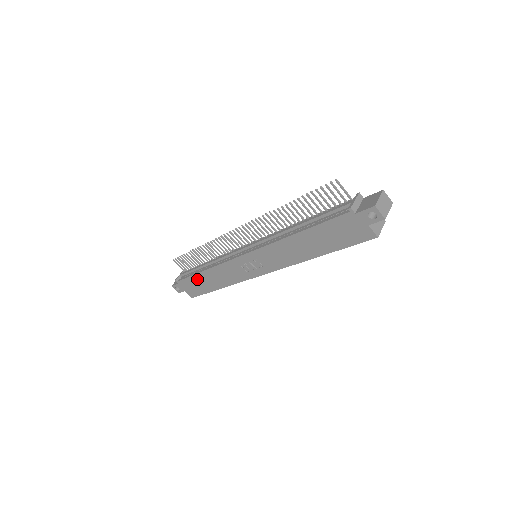
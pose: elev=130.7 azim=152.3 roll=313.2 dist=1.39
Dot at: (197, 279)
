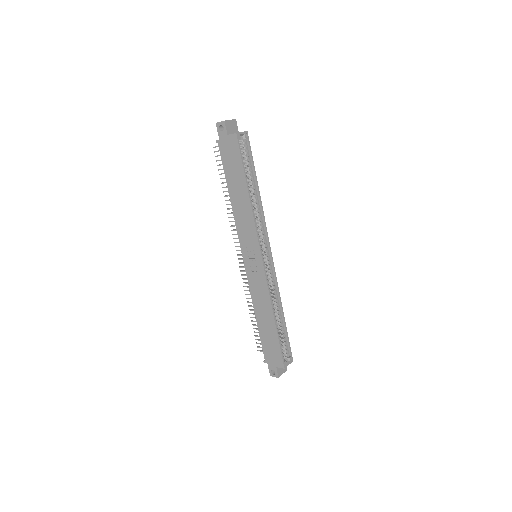
Dot at: (263, 335)
